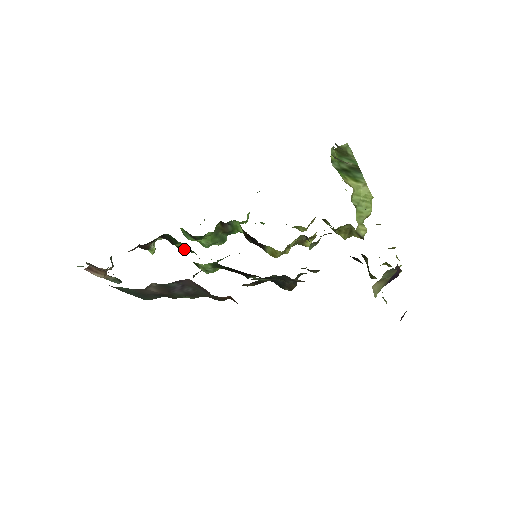
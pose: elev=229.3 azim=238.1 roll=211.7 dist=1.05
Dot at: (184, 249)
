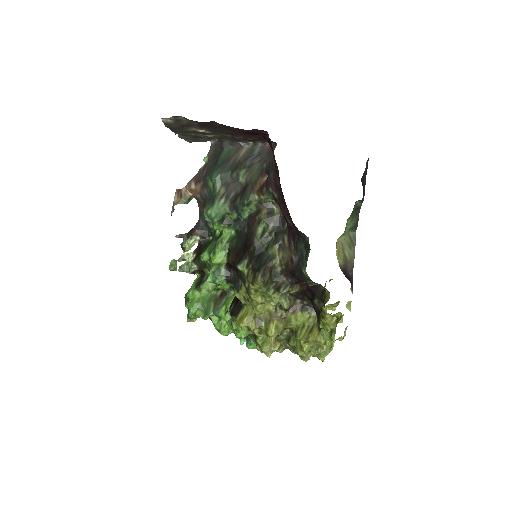
Dot at: (208, 250)
